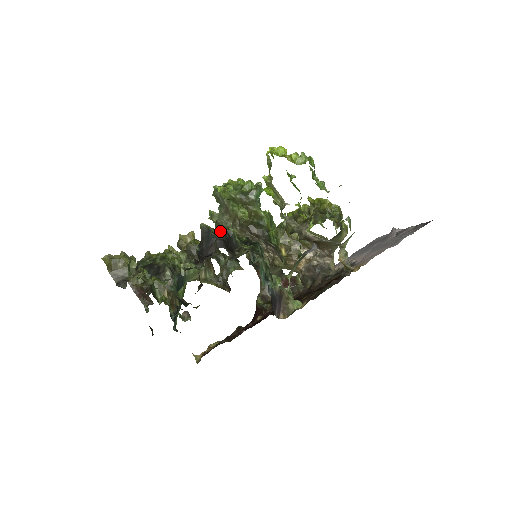
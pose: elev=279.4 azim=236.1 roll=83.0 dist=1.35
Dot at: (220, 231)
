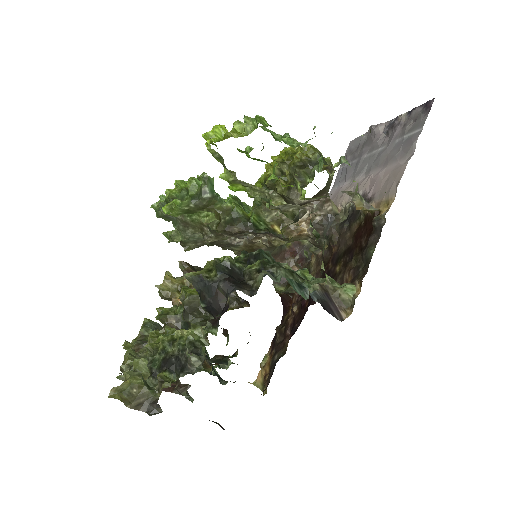
Dot at: (213, 270)
